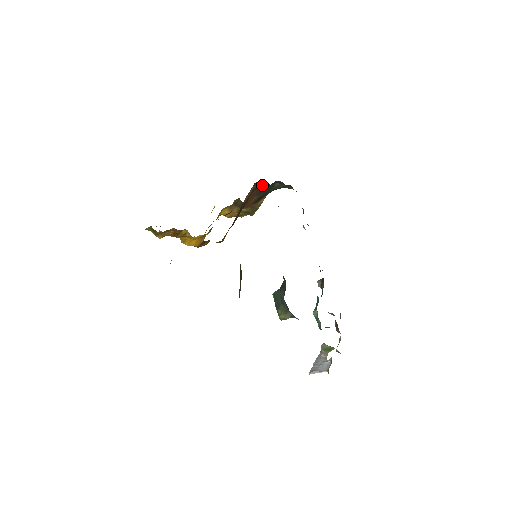
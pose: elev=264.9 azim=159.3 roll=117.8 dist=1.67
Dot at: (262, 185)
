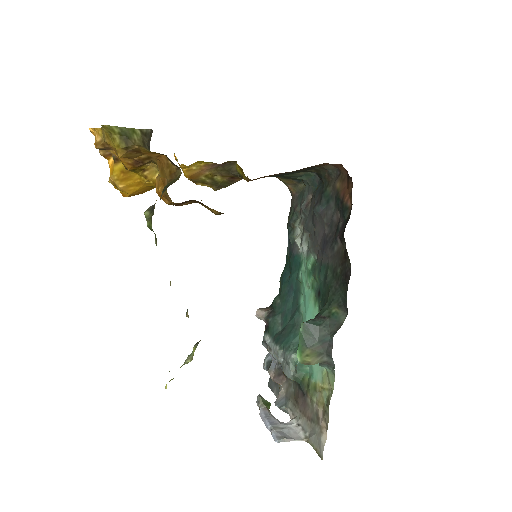
Dot at: (310, 167)
